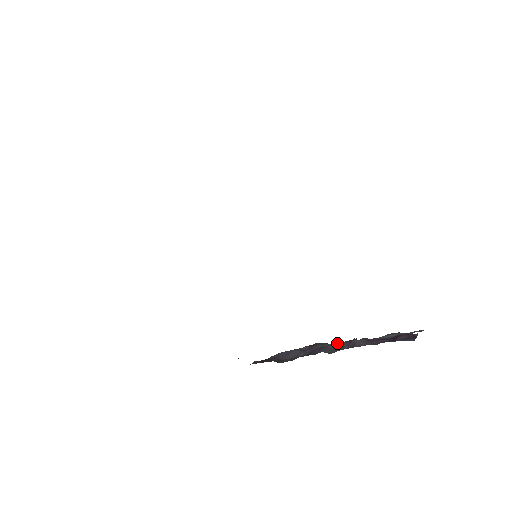
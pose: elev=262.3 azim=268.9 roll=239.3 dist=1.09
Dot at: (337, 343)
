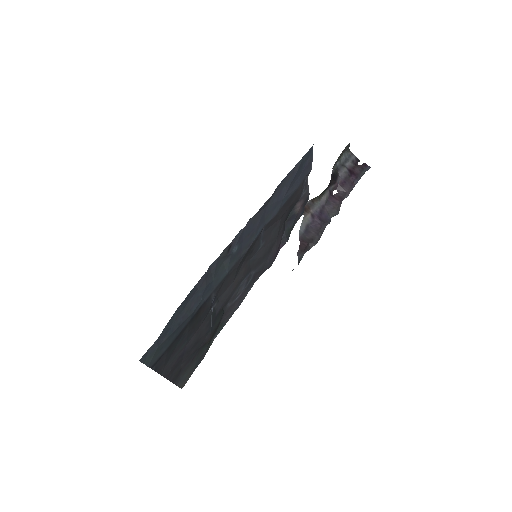
Dot at: (326, 203)
